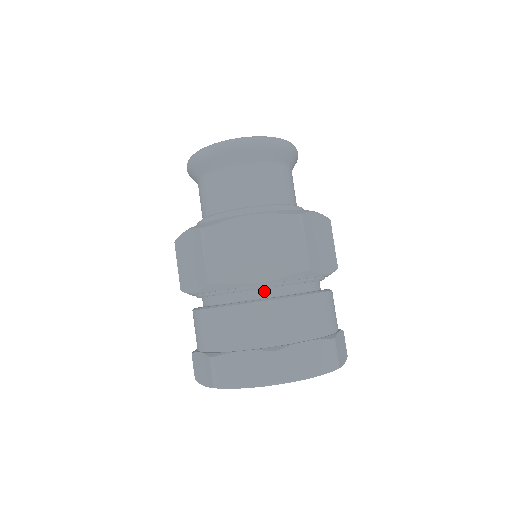
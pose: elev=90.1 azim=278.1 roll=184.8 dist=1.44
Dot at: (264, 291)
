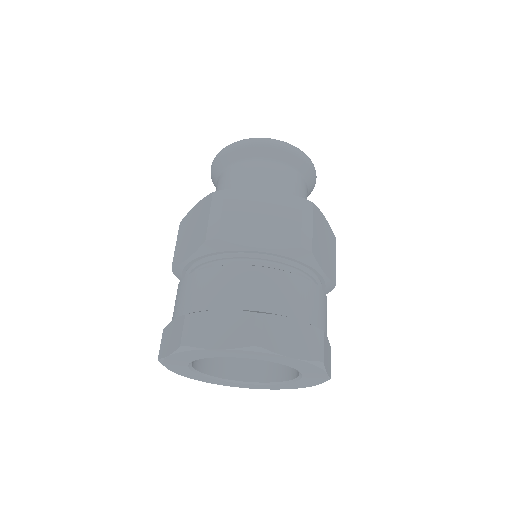
Dot at: (260, 263)
